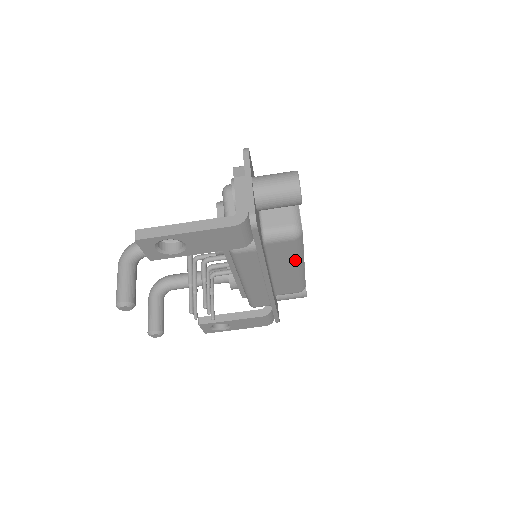
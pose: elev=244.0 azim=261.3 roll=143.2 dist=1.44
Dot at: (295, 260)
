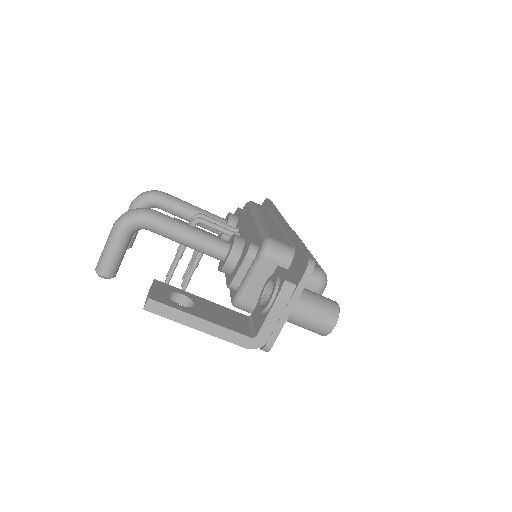
Dot at: occluded
